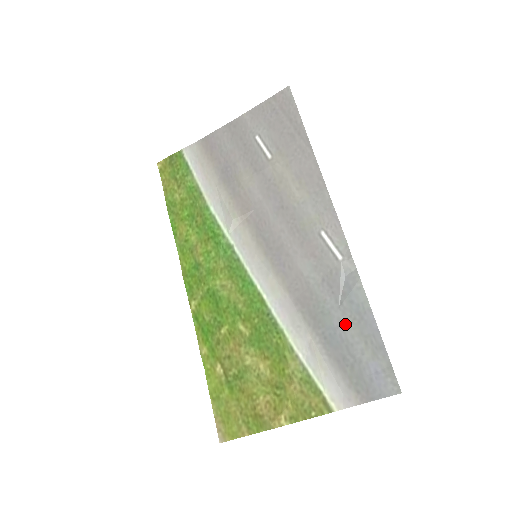
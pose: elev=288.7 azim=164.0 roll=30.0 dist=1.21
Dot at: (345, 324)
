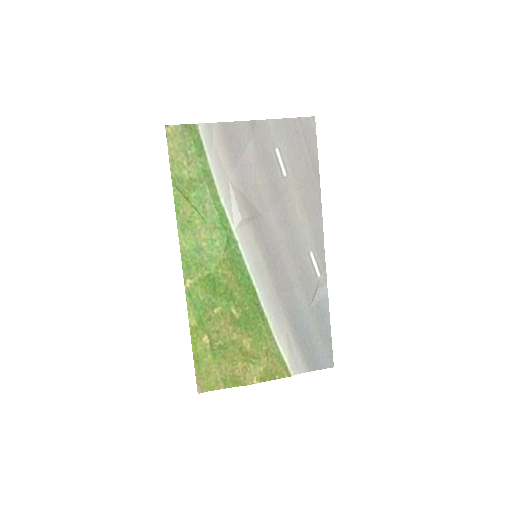
Dot at: (311, 321)
